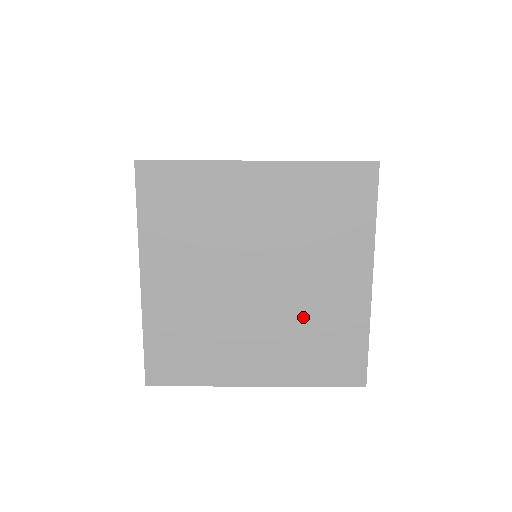
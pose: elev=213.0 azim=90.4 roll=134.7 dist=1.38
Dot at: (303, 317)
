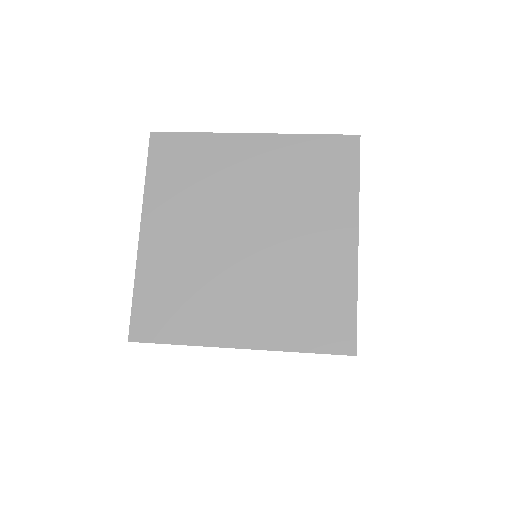
Dot at: occluded
